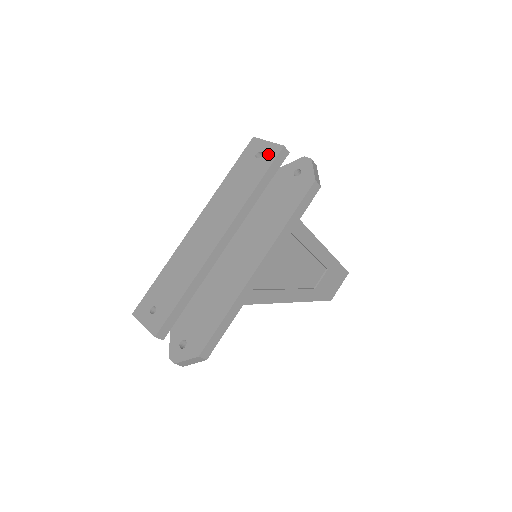
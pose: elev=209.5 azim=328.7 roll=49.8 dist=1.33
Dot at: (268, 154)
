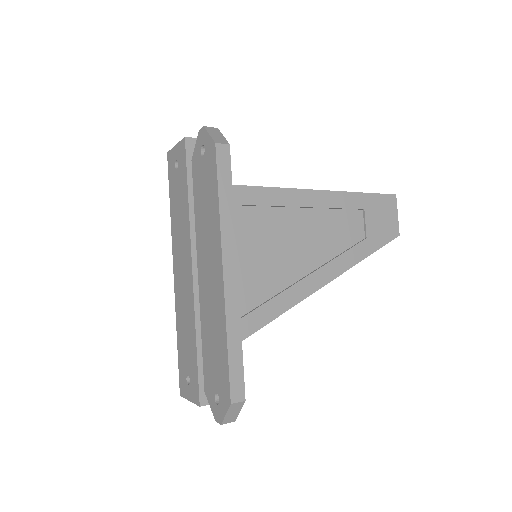
Dot at: (180, 157)
